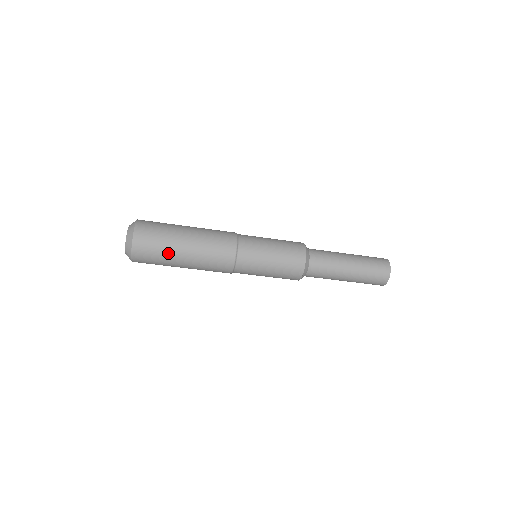
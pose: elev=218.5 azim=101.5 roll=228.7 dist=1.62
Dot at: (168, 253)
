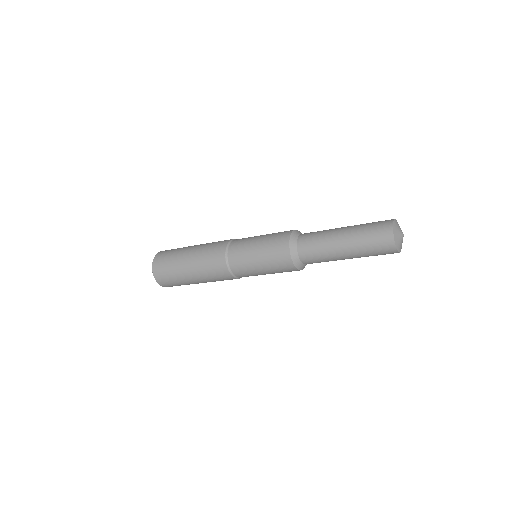
Dot at: (180, 278)
